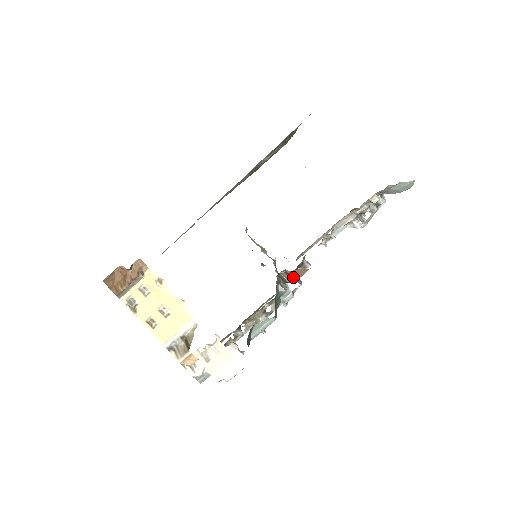
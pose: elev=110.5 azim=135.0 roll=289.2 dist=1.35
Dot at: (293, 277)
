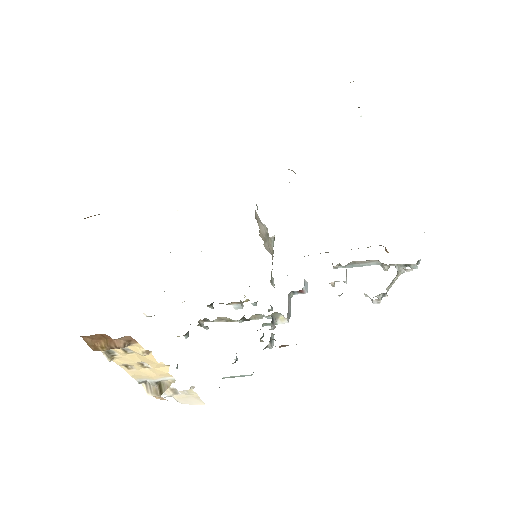
Dot at: (286, 345)
